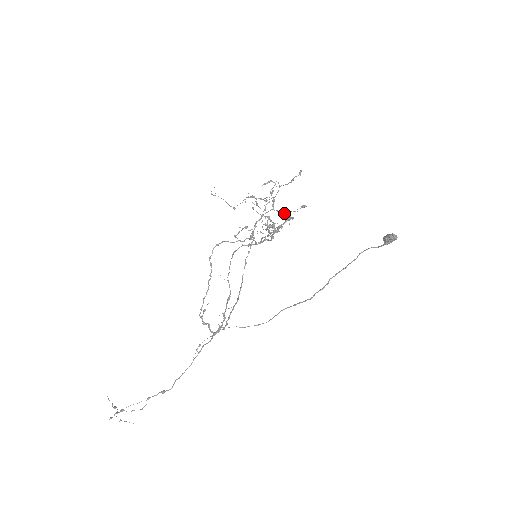
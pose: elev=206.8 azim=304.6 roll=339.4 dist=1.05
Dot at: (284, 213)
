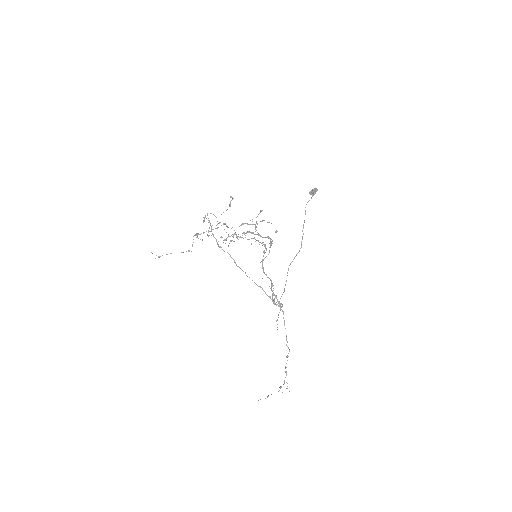
Dot at: (247, 224)
